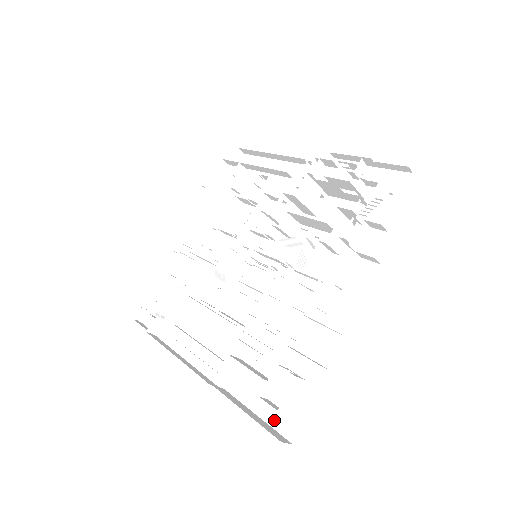
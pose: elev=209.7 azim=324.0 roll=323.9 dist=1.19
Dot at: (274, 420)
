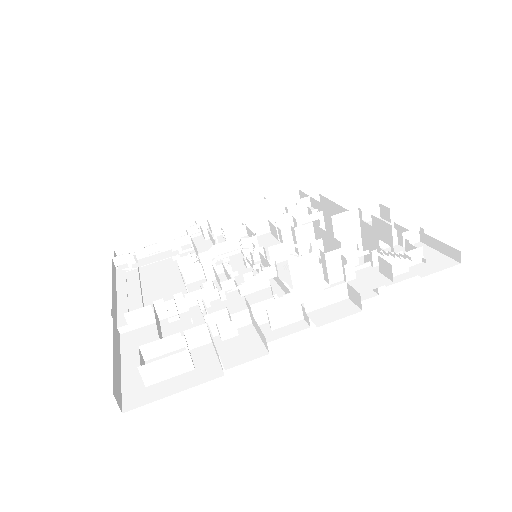
Dot at: (130, 383)
